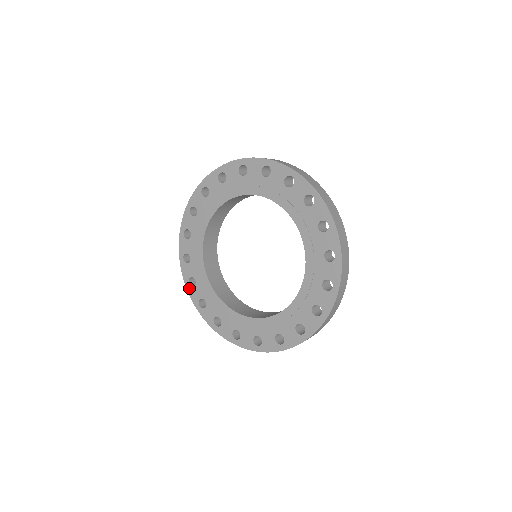
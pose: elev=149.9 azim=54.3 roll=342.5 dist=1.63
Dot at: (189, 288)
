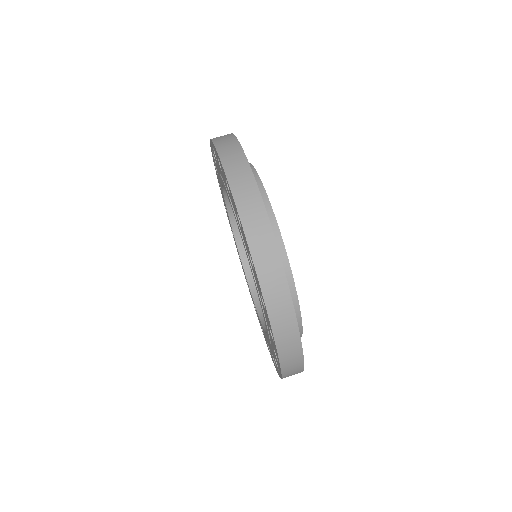
Dot at: occluded
